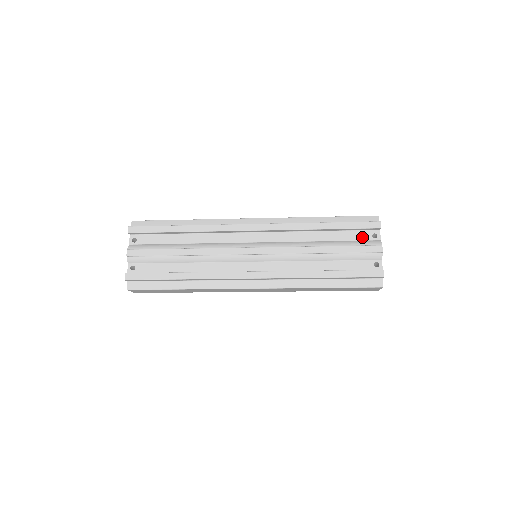
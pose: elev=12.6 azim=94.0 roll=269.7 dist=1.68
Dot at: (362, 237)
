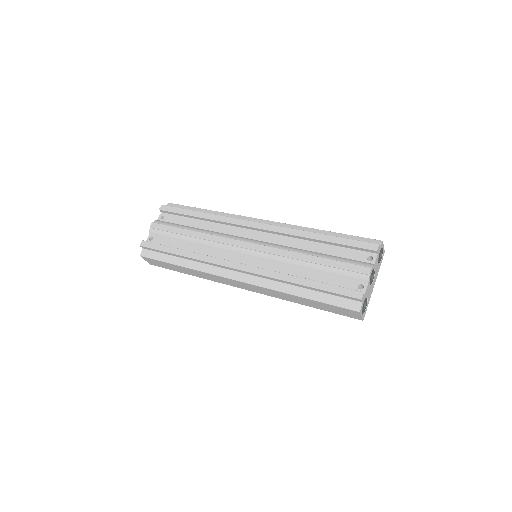
Dot at: (356, 257)
